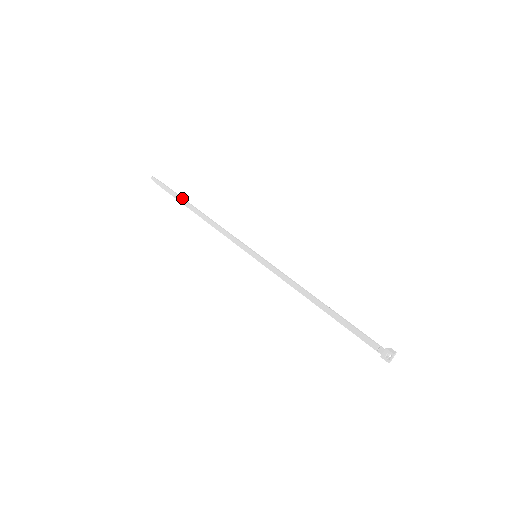
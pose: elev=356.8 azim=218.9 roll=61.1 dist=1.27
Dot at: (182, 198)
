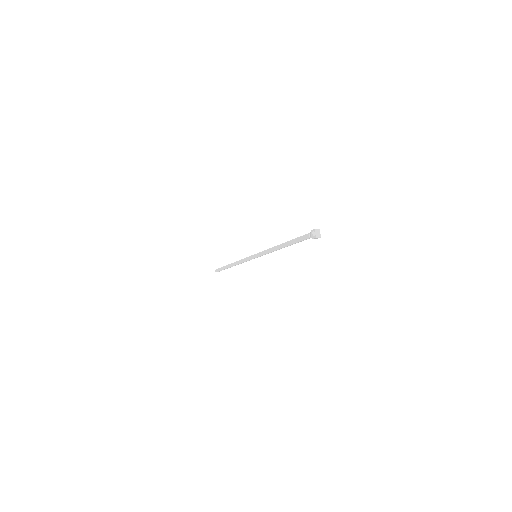
Dot at: (226, 265)
